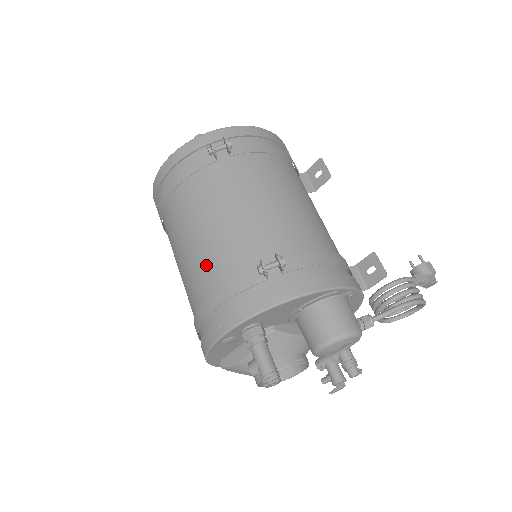
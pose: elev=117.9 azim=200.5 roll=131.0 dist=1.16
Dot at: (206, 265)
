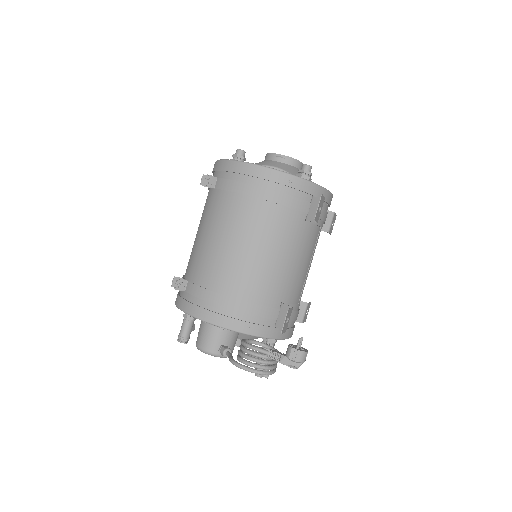
Dot at: occluded
